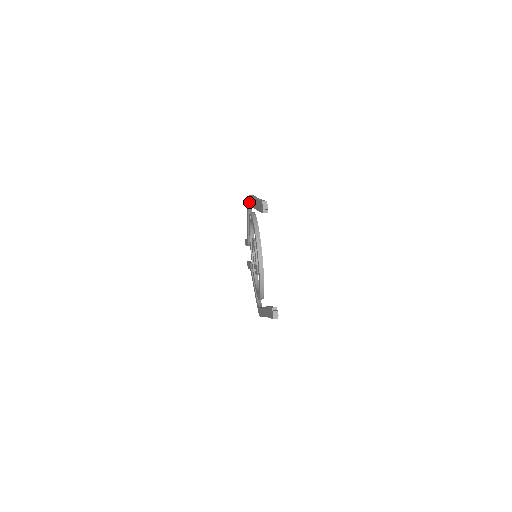
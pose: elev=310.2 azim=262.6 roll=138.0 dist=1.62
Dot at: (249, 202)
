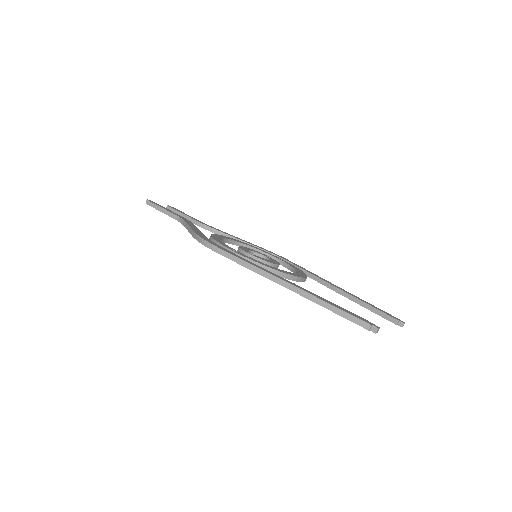
Dot at: occluded
